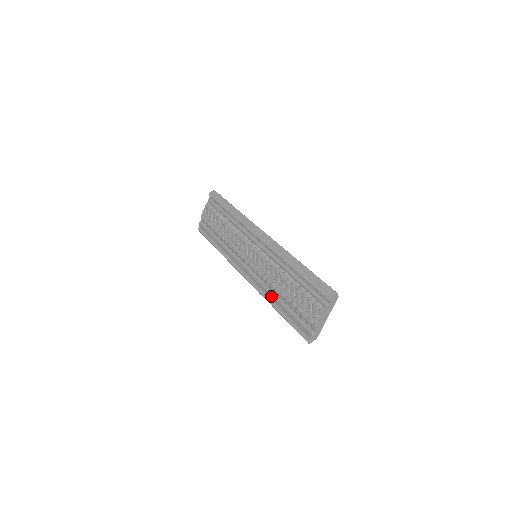
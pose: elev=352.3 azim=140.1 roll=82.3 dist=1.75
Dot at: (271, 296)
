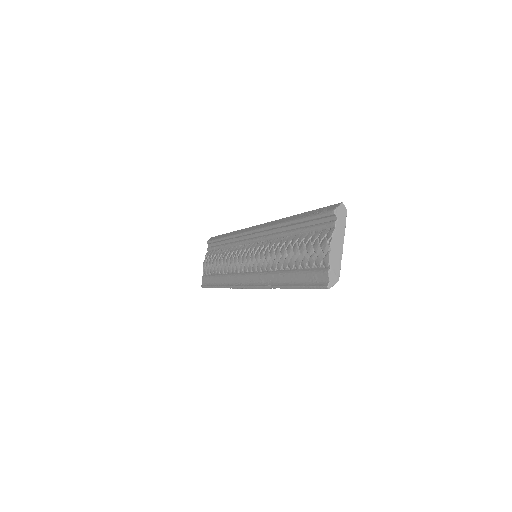
Dot at: (276, 277)
